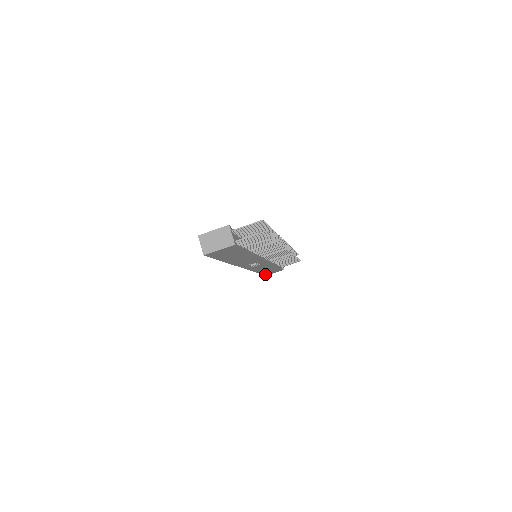
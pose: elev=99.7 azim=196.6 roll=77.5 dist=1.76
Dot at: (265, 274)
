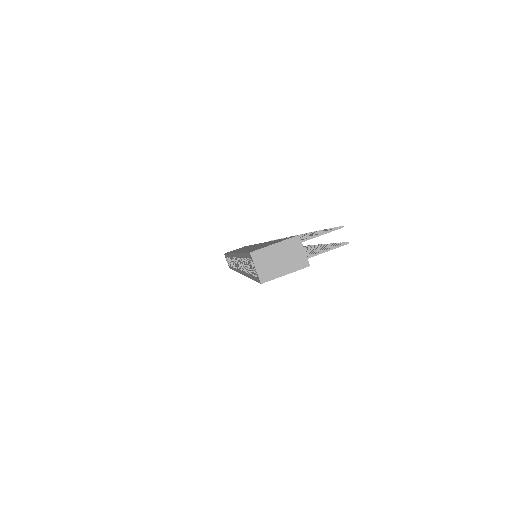
Dot at: occluded
